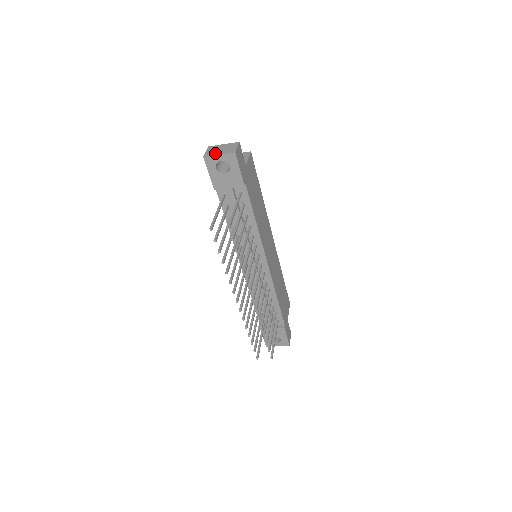
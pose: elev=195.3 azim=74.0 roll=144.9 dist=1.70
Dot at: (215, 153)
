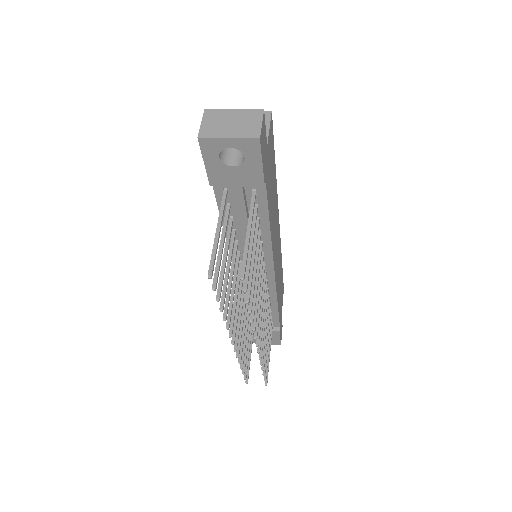
Dot at: (220, 132)
